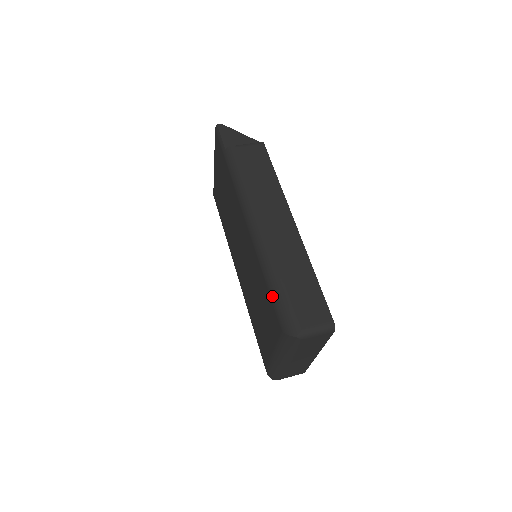
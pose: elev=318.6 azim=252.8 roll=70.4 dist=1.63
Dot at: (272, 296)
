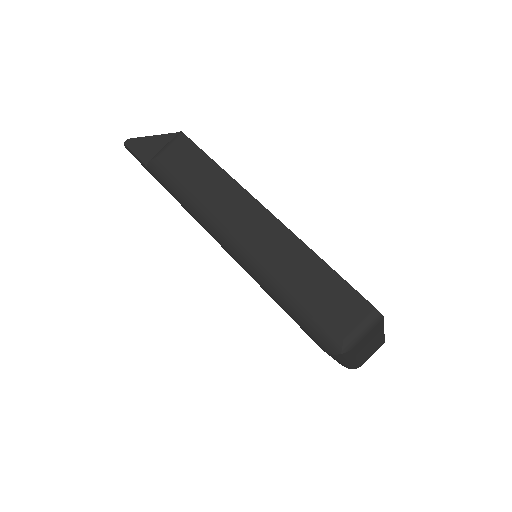
Dot at: (289, 315)
